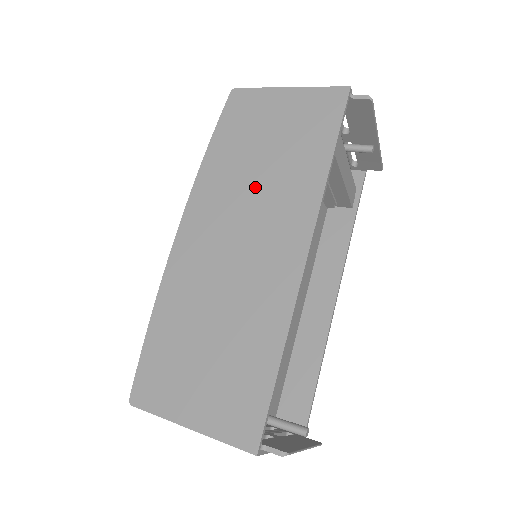
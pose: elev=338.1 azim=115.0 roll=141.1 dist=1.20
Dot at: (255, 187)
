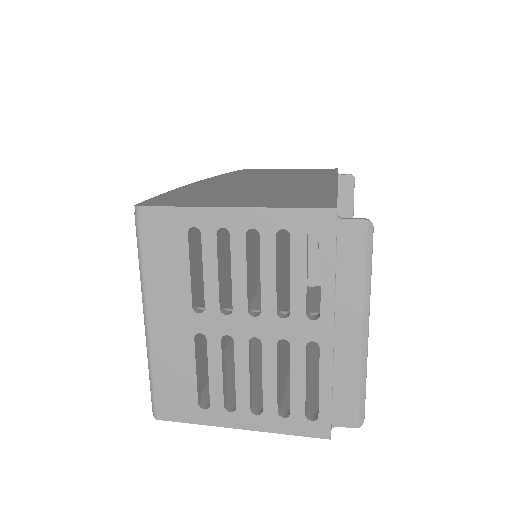
Dot at: (275, 176)
